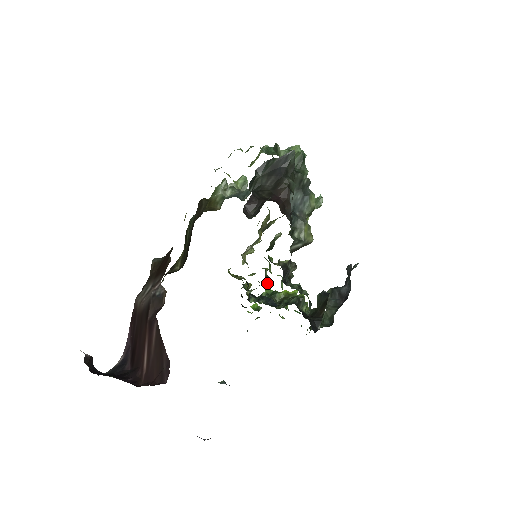
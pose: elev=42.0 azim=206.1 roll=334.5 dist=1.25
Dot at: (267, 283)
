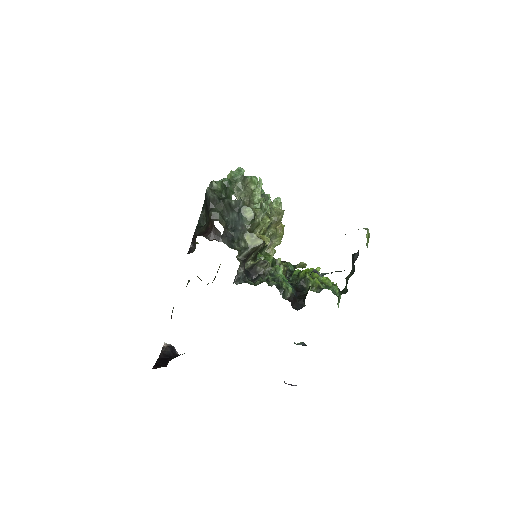
Dot at: occluded
